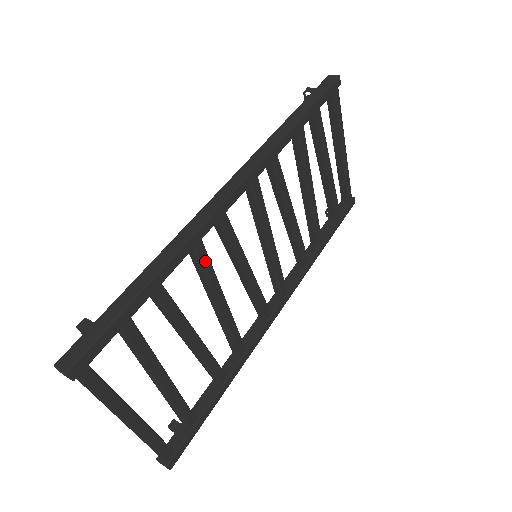
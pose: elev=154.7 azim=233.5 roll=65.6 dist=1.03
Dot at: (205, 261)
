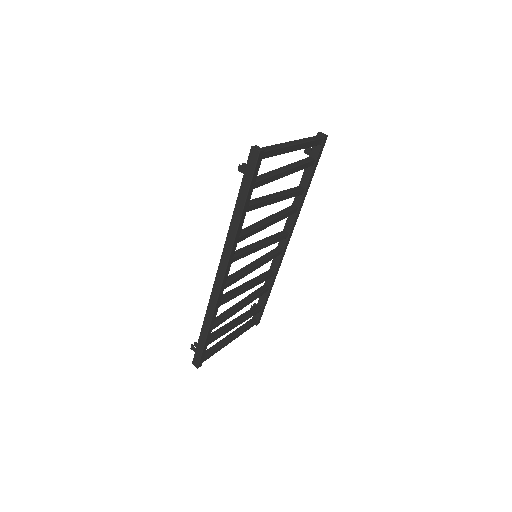
Dot at: (227, 300)
